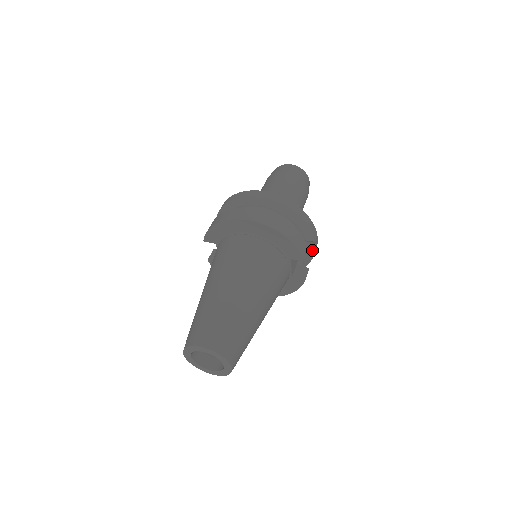
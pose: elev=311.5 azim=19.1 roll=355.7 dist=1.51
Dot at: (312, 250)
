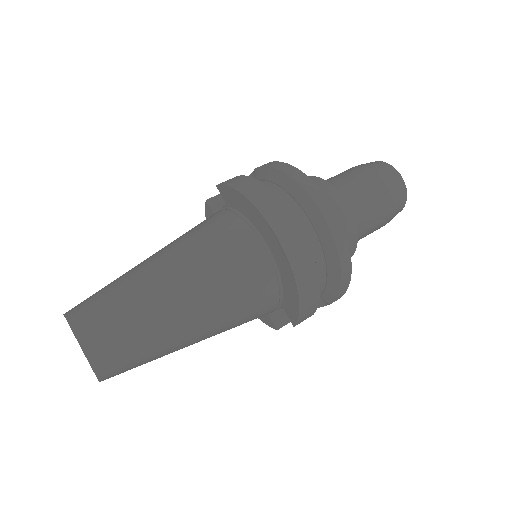
Dot at: (319, 303)
